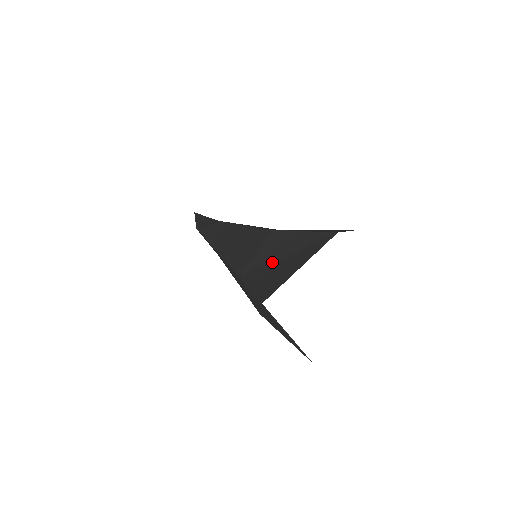
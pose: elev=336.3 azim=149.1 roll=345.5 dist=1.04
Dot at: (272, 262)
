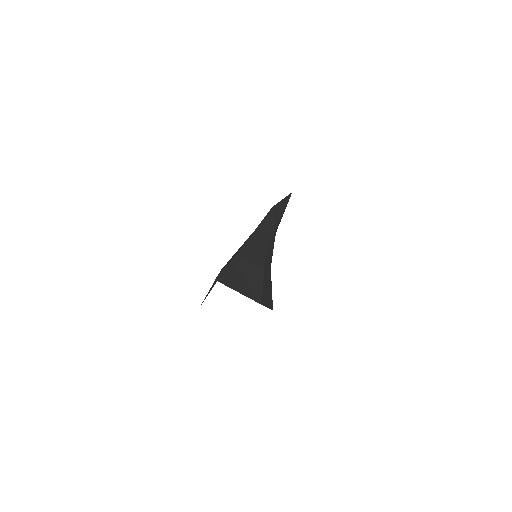
Dot at: (242, 275)
